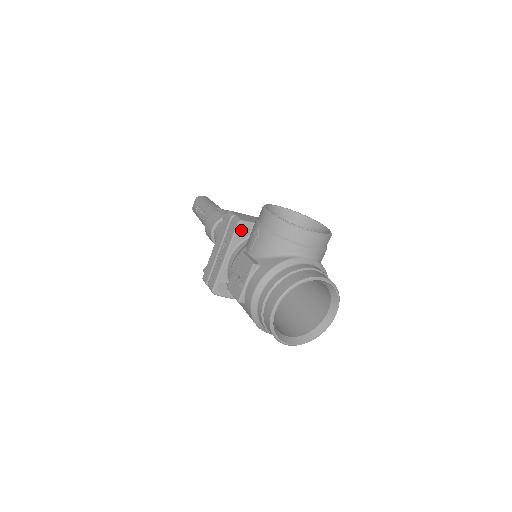
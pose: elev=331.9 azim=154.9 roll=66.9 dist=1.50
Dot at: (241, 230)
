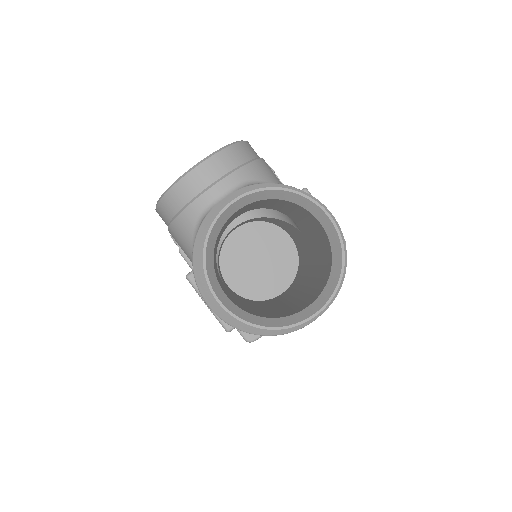
Dot at: occluded
